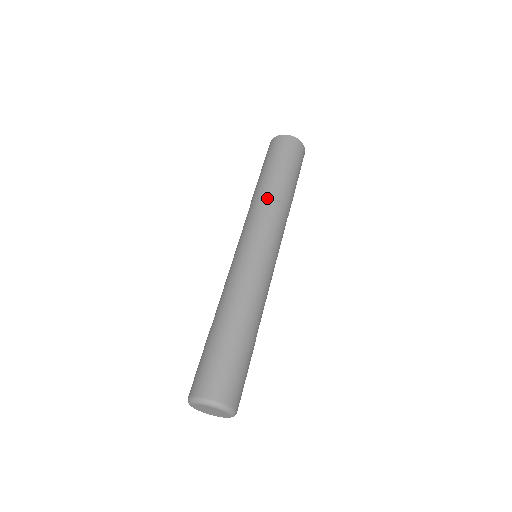
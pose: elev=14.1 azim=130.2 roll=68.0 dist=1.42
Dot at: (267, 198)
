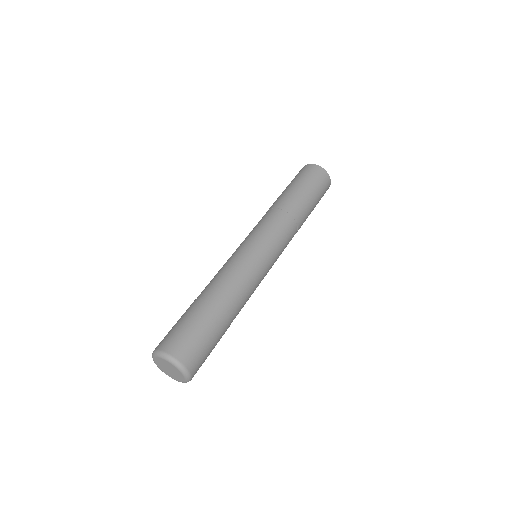
Dot at: (276, 208)
